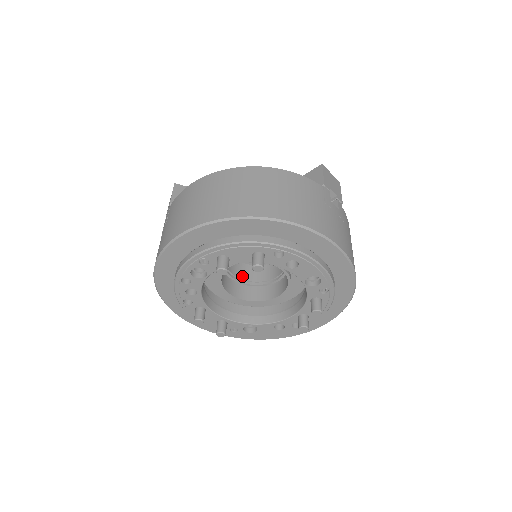
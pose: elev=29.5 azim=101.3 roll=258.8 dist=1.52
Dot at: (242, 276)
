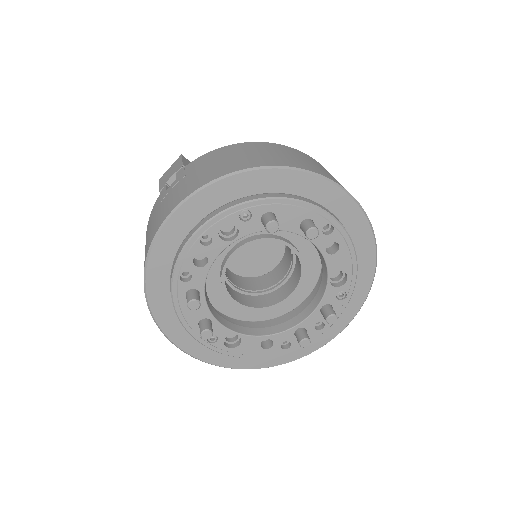
Dot at: (230, 279)
